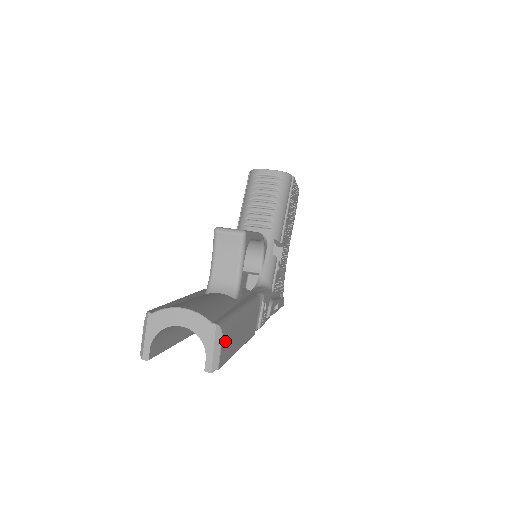
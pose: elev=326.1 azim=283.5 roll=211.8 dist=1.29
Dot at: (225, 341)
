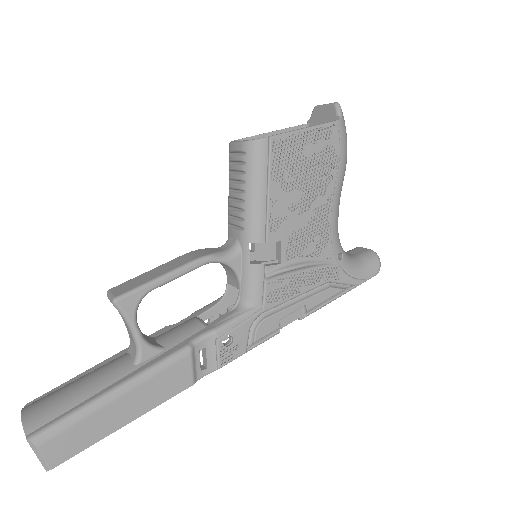
Dot at: (53, 445)
